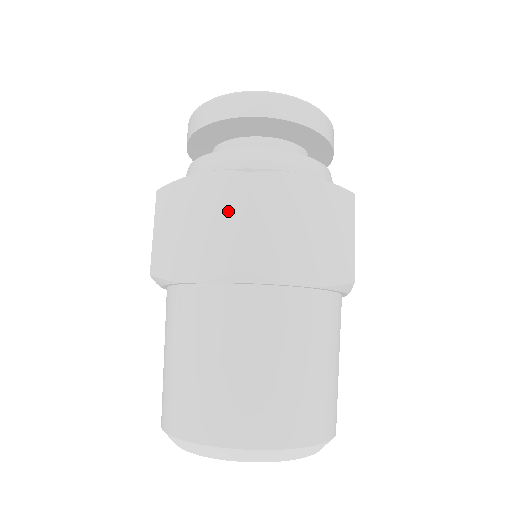
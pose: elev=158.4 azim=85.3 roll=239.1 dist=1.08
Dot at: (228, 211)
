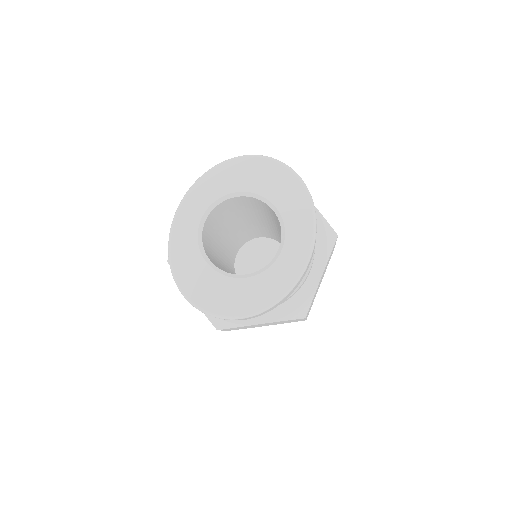
Dot at: occluded
